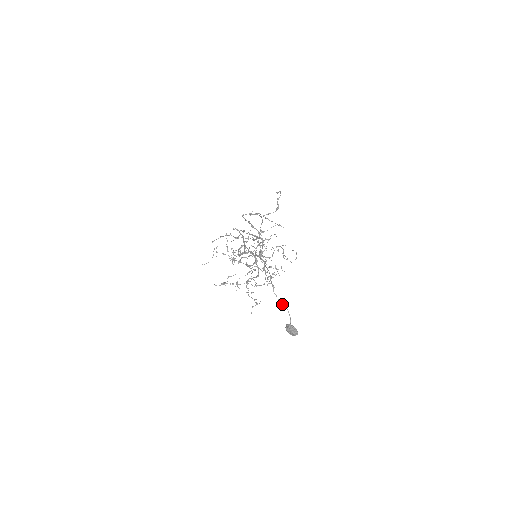
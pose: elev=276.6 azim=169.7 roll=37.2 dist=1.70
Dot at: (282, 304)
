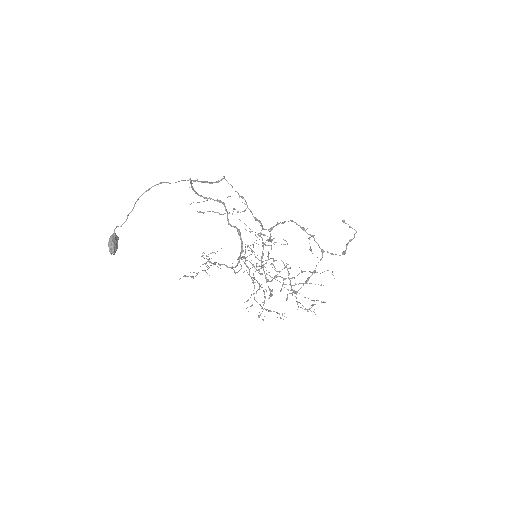
Dot at: (131, 211)
